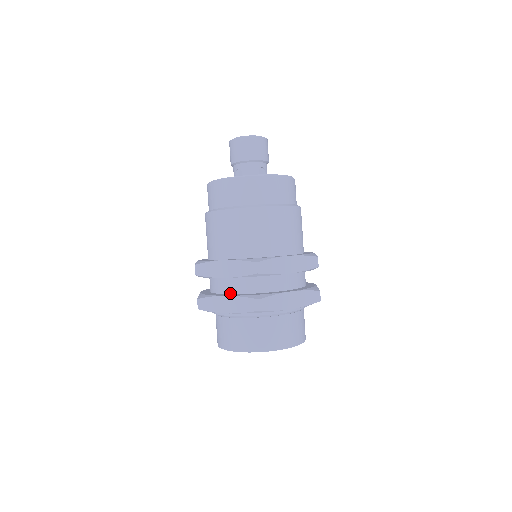
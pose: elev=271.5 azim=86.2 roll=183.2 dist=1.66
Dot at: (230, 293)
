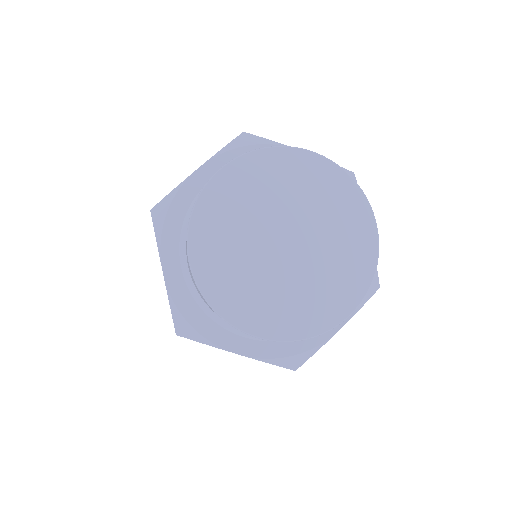
Dot at: occluded
